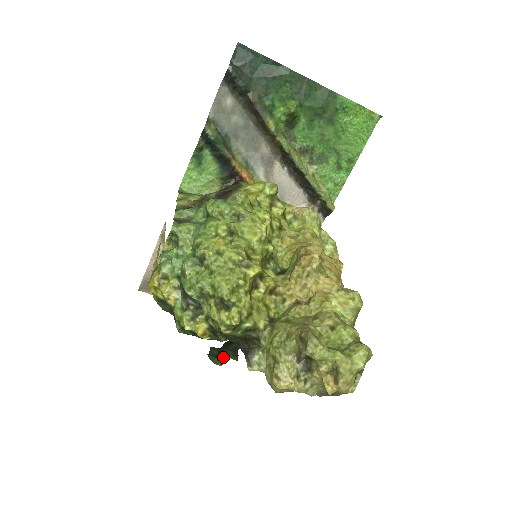
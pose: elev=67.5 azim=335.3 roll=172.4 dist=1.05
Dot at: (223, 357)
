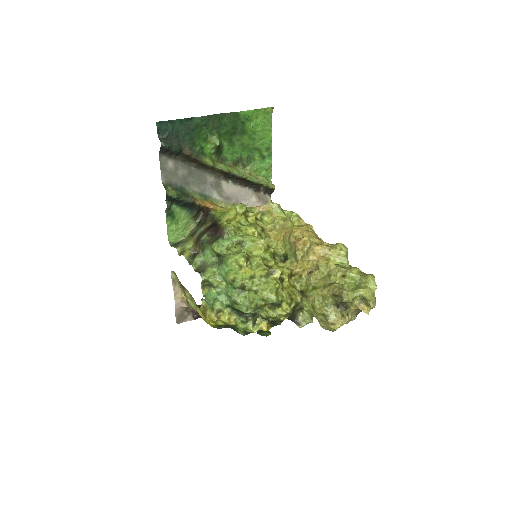
Dot at: occluded
